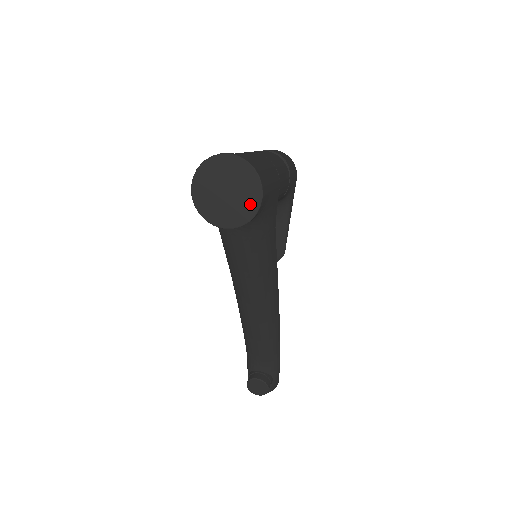
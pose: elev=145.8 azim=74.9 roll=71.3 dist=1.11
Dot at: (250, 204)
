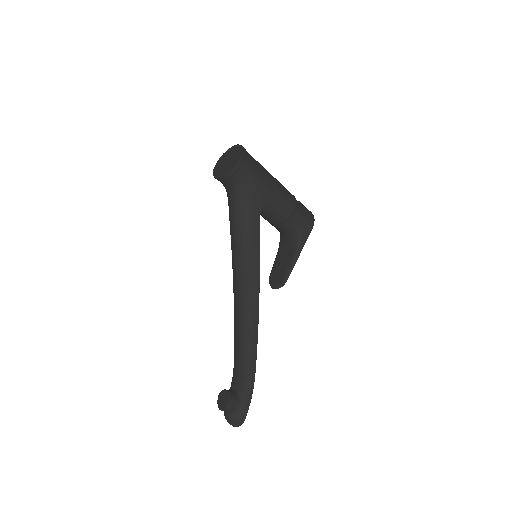
Dot at: (232, 165)
